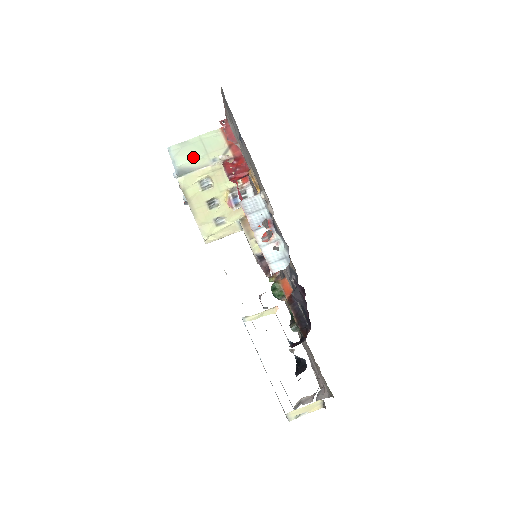
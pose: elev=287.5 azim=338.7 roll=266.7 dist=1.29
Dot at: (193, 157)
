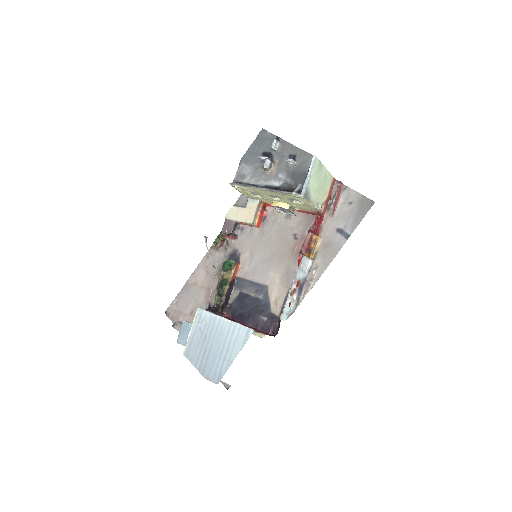
Dot at: (316, 187)
